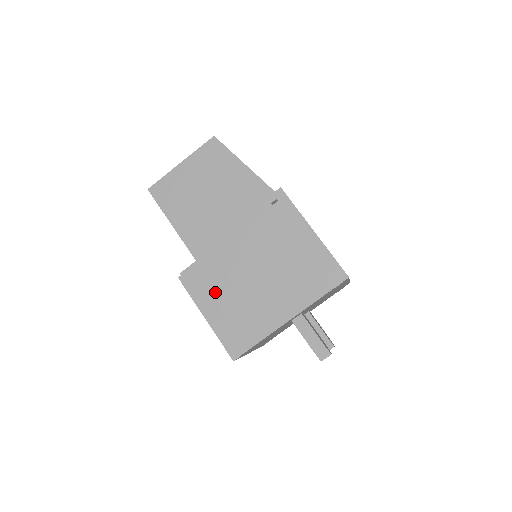
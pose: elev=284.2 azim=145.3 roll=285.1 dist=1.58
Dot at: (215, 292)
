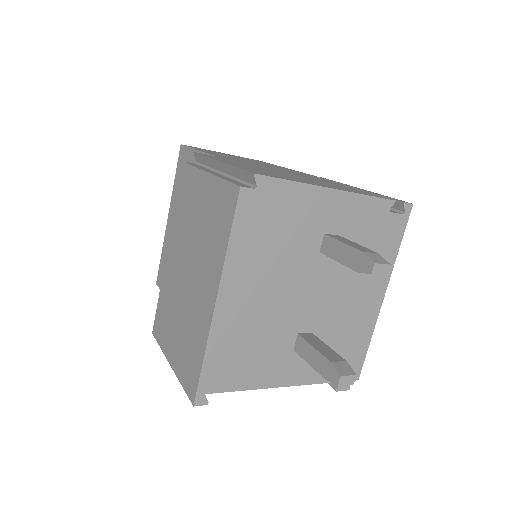
Dot at: (236, 163)
